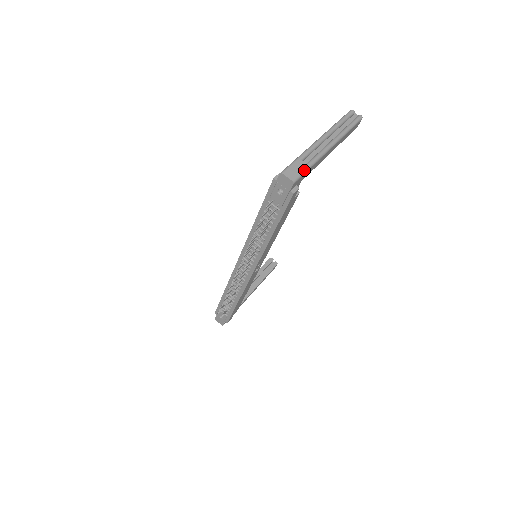
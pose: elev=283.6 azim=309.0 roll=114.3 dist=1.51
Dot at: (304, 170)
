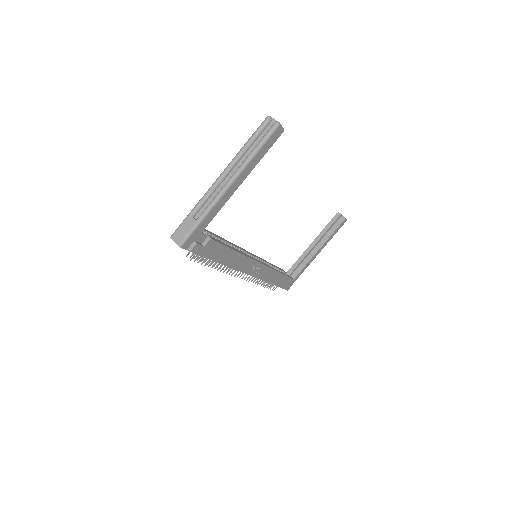
Dot at: (192, 229)
